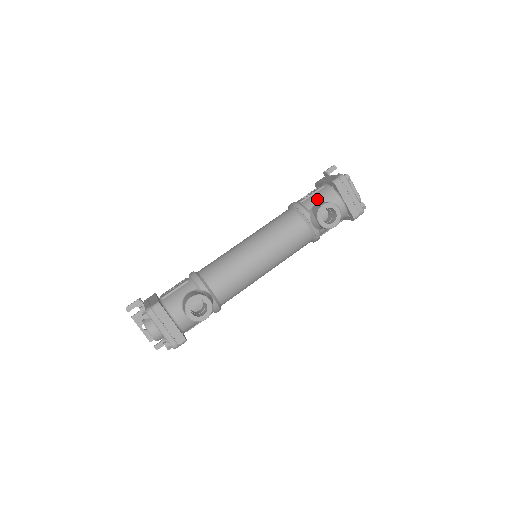
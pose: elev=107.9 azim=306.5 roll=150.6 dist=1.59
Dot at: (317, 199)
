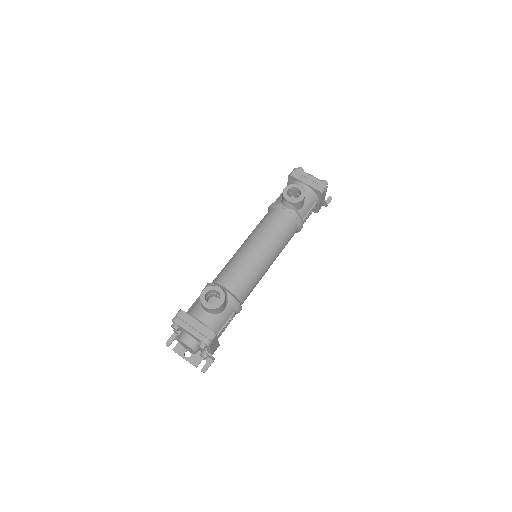
Dot at: occluded
